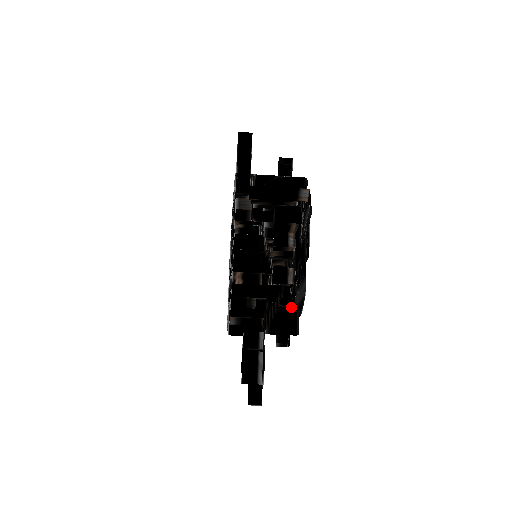
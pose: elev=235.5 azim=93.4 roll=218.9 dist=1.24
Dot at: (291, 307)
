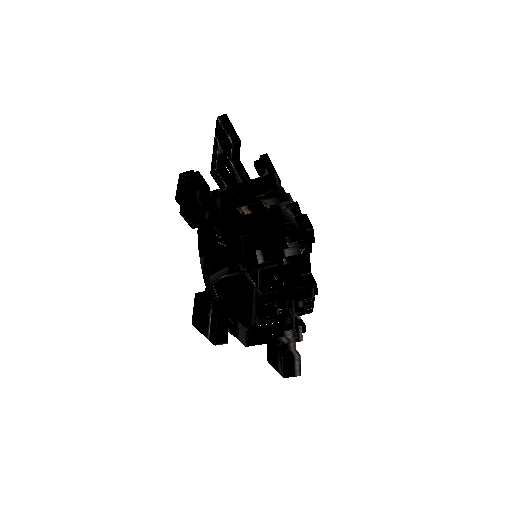
Dot at: occluded
